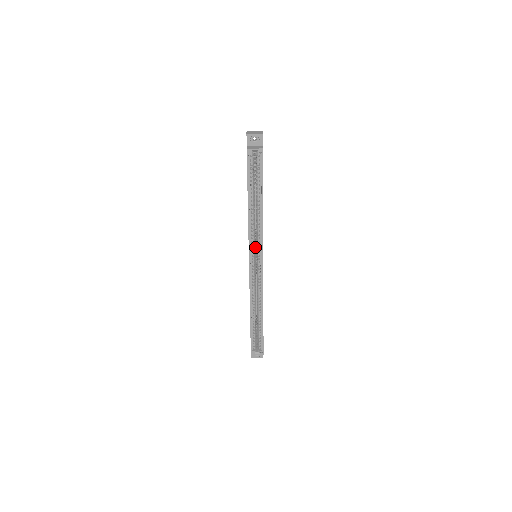
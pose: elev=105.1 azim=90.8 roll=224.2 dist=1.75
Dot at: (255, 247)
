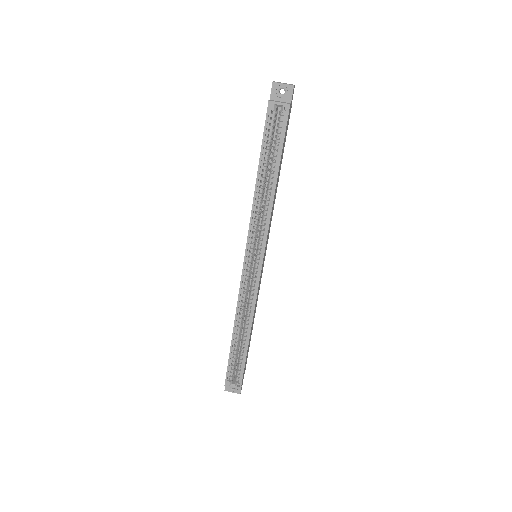
Dot at: (256, 241)
